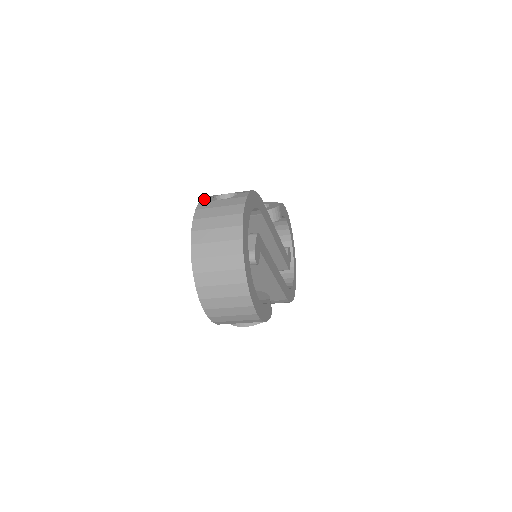
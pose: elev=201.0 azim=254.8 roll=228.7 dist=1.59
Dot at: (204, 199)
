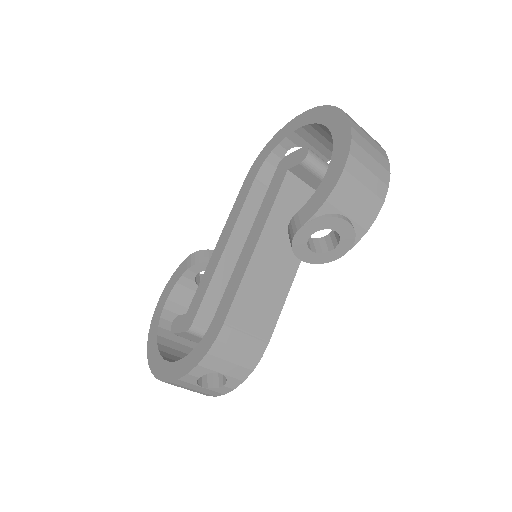
Dot at: occluded
